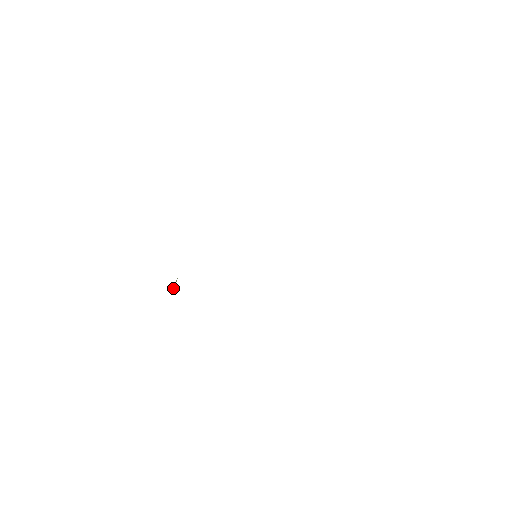
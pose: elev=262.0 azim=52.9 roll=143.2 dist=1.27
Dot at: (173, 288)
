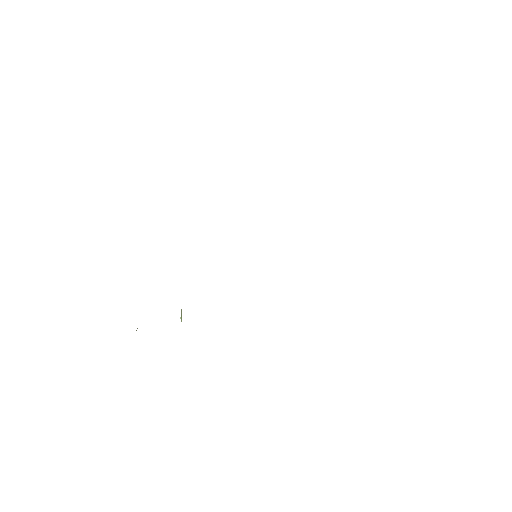
Dot at: (181, 320)
